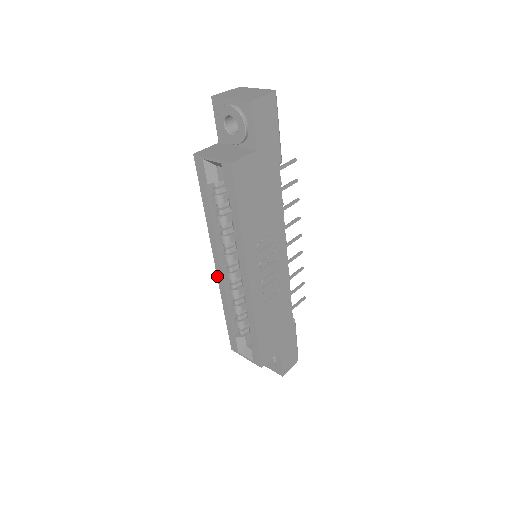
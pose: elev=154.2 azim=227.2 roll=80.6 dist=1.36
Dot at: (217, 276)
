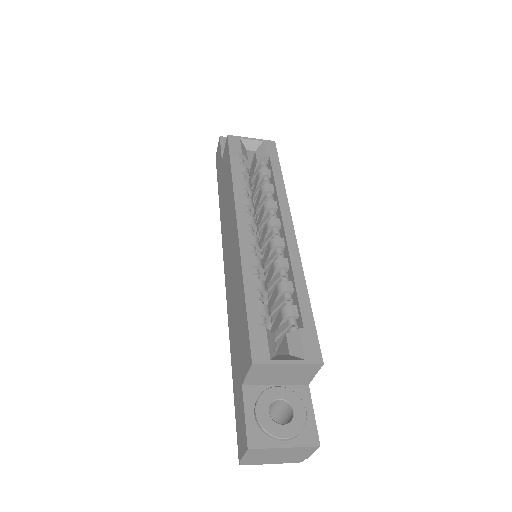
Dot at: (239, 237)
